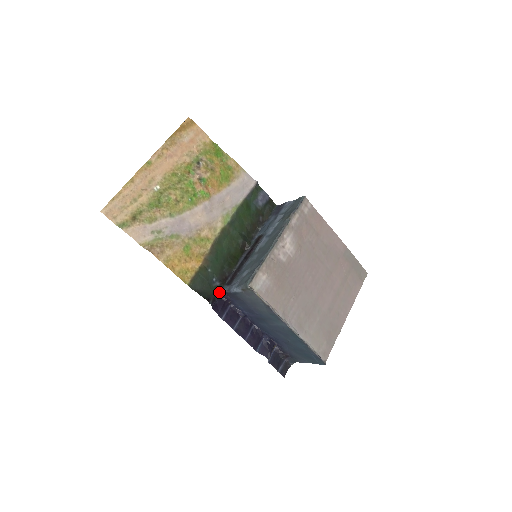
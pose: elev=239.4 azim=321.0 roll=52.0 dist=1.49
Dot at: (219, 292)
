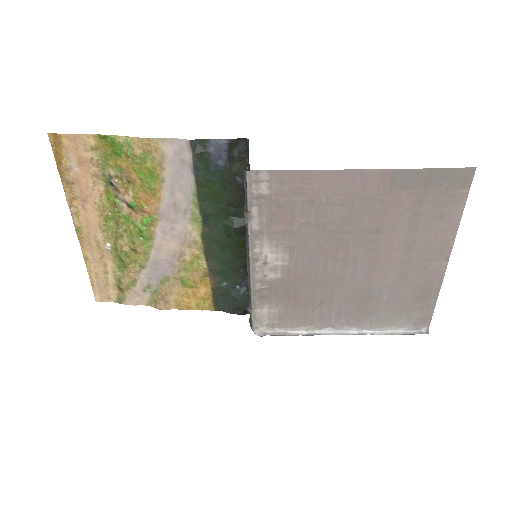
Dot at: occluded
